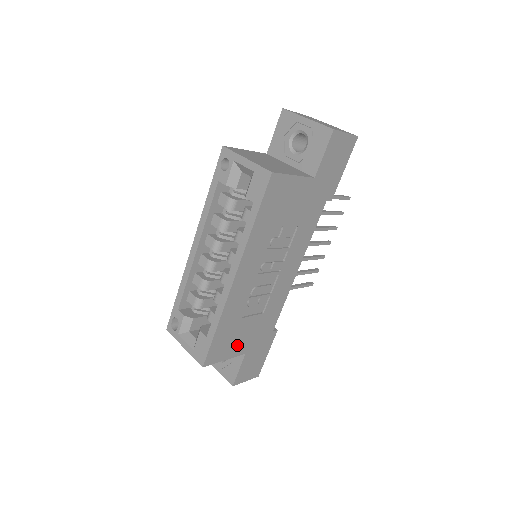
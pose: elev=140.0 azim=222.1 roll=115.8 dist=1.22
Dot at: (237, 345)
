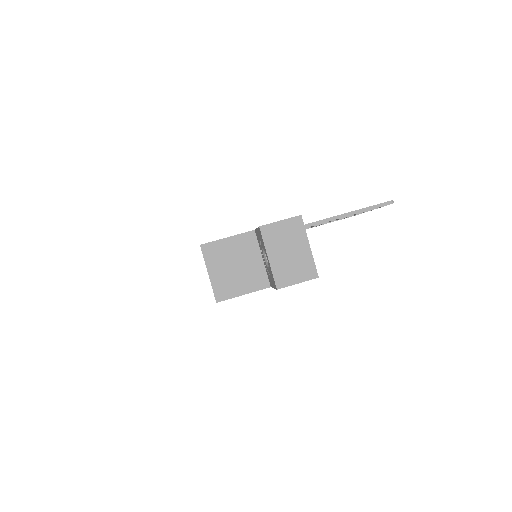
Dot at: occluded
